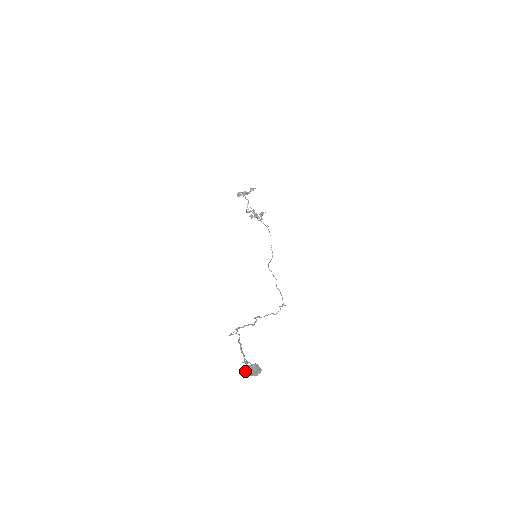
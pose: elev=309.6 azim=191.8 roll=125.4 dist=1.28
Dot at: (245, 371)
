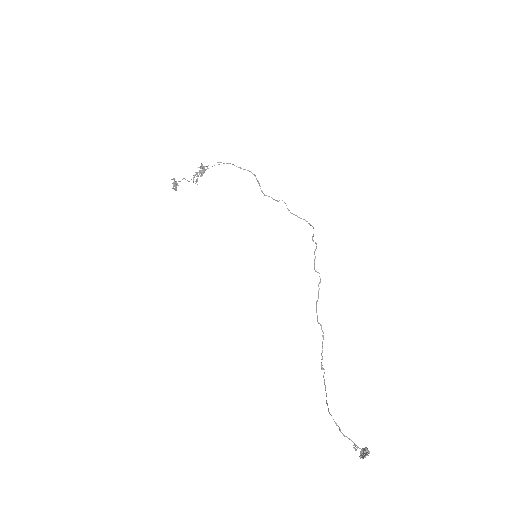
Dot at: (362, 458)
